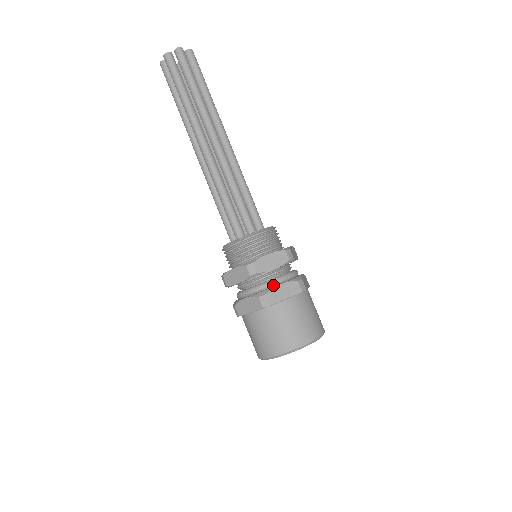
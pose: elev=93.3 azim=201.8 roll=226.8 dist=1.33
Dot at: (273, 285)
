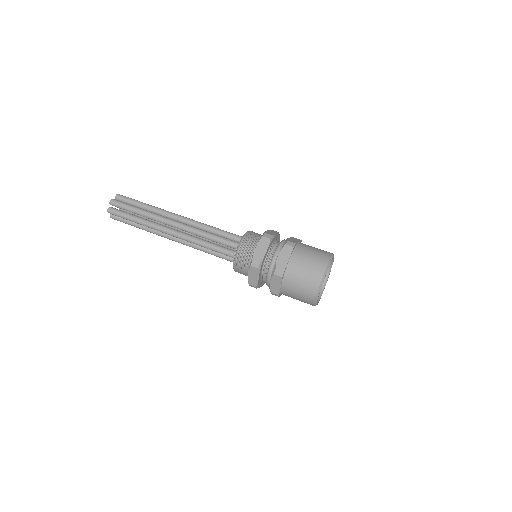
Dot at: (275, 260)
